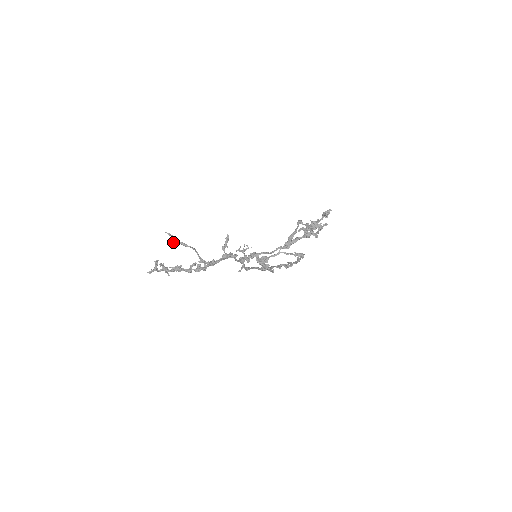
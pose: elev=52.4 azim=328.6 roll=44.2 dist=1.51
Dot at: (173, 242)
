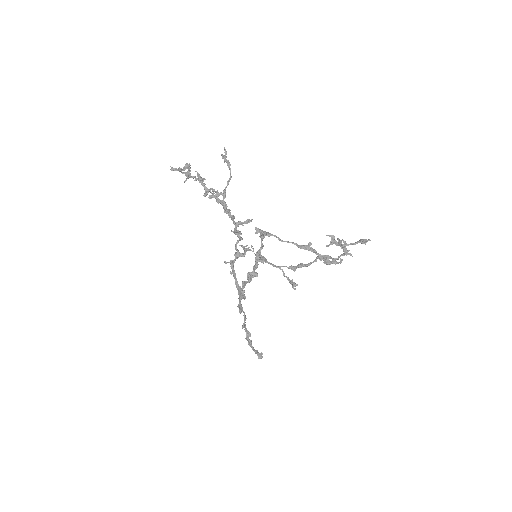
Dot at: (222, 155)
